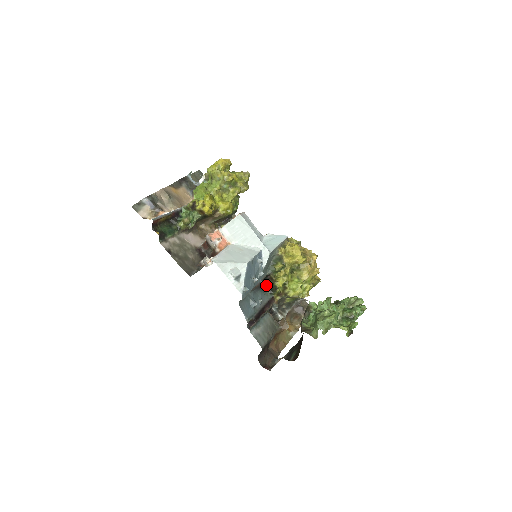
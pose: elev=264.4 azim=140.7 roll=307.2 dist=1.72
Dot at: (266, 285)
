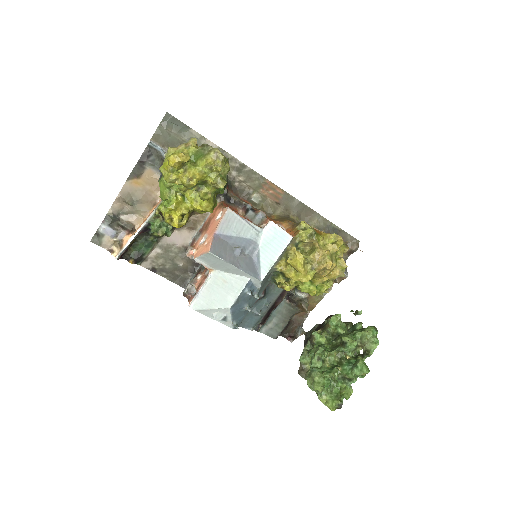
Dot at: occluded
